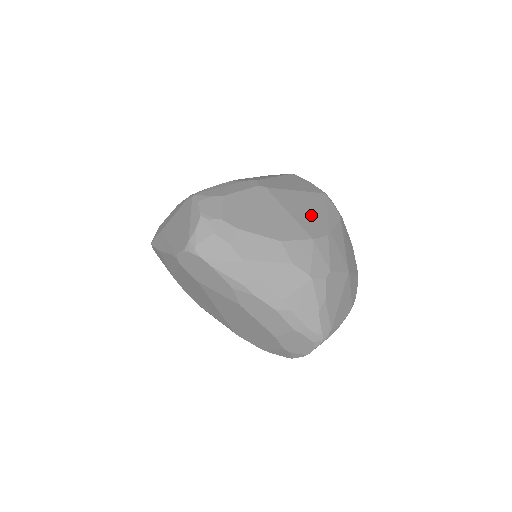
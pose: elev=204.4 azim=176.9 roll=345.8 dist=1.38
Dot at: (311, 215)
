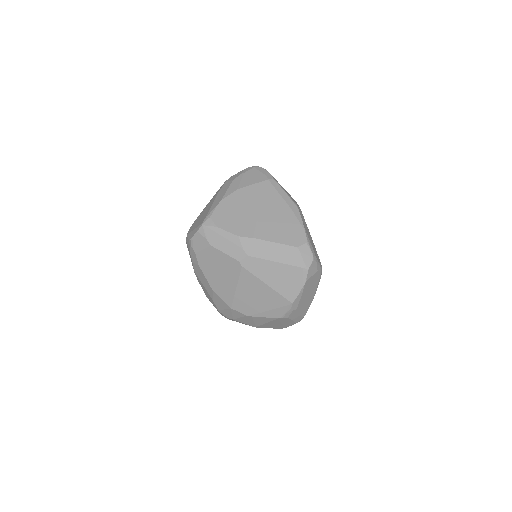
Dot at: (252, 301)
